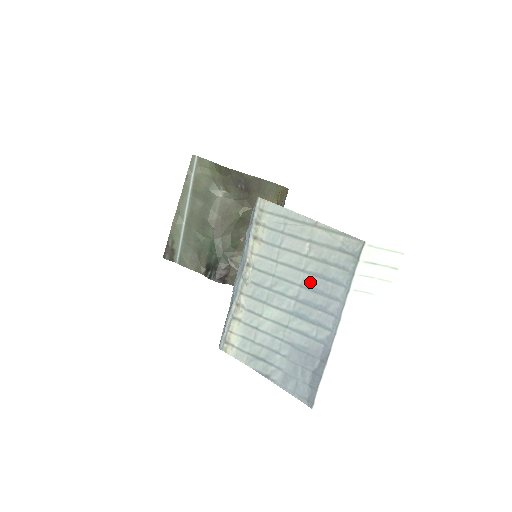
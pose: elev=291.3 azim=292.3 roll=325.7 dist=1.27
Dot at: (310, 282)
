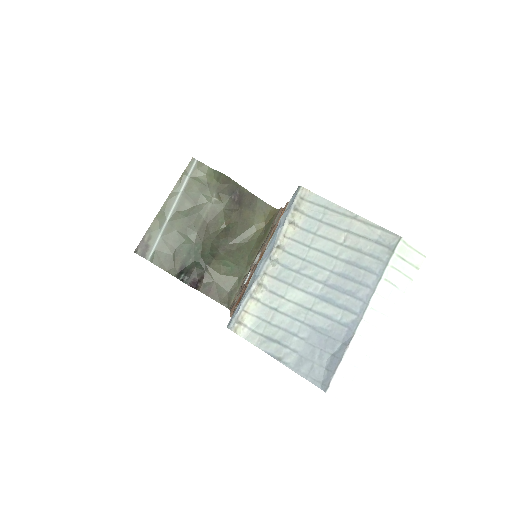
Dot at: (342, 269)
